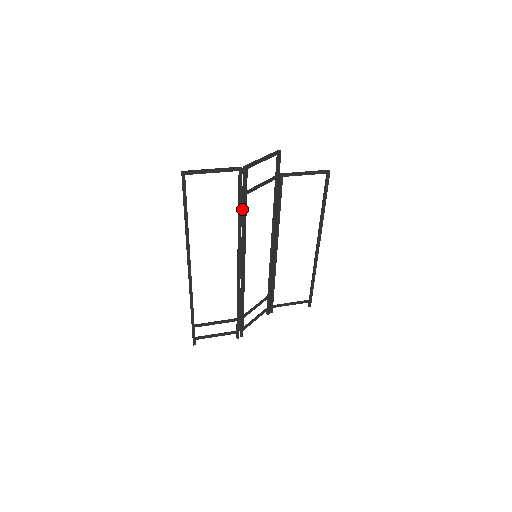
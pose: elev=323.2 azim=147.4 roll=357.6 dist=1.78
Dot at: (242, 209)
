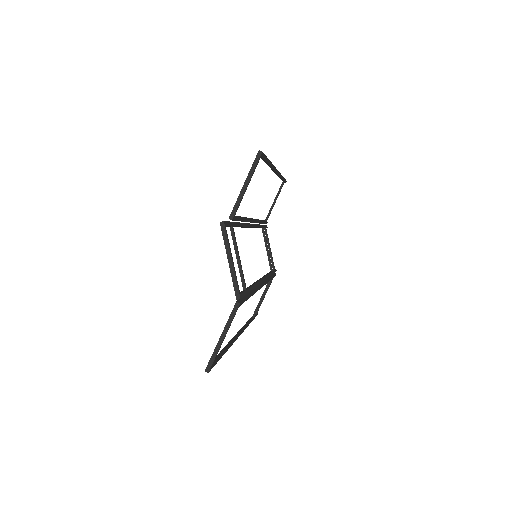
Dot at: occluded
